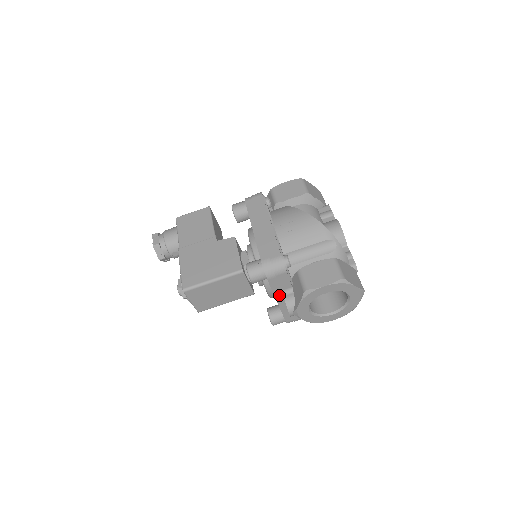
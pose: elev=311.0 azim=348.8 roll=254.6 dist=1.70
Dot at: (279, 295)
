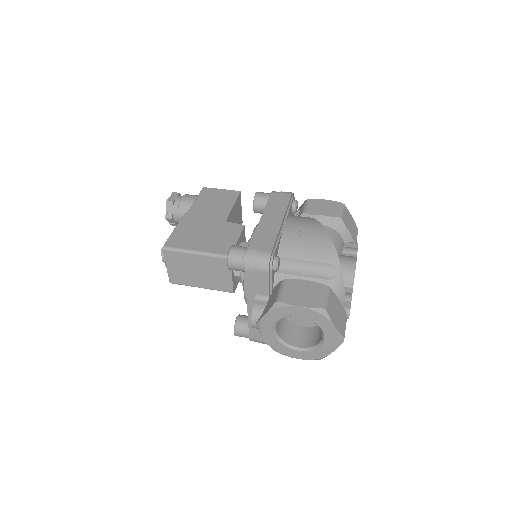
Dot at: (252, 298)
